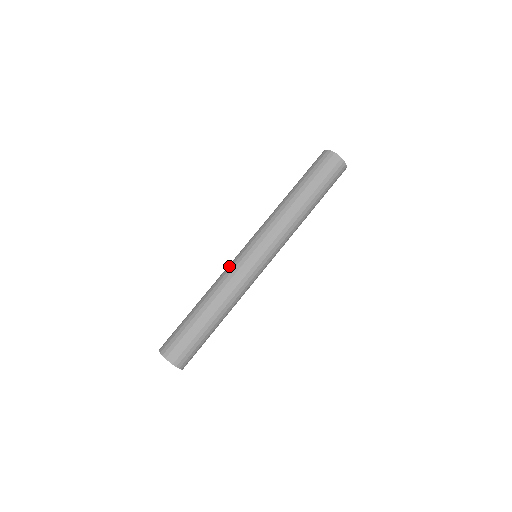
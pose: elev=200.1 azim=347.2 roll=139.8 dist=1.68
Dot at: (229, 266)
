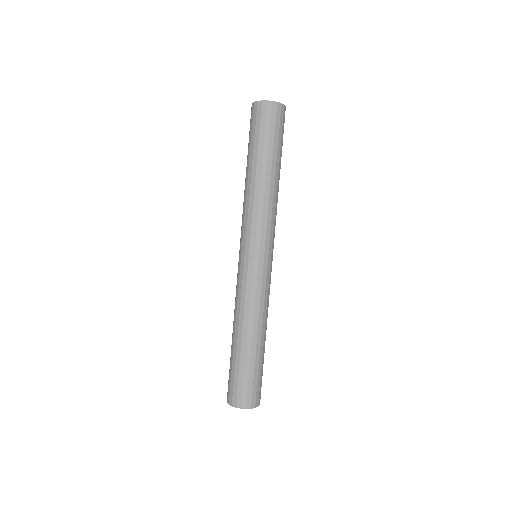
Dot at: occluded
